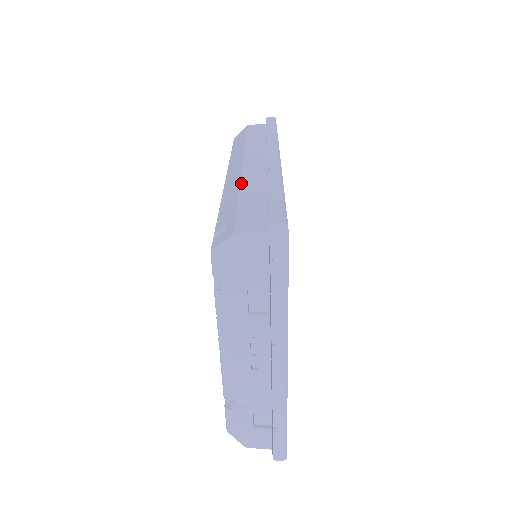
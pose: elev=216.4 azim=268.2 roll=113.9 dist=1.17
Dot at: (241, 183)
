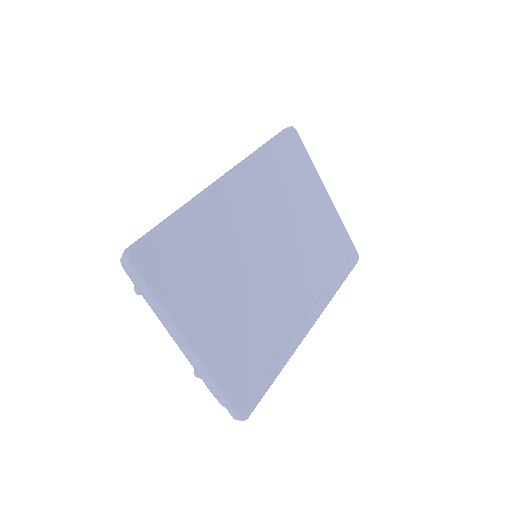
Dot at: occluded
